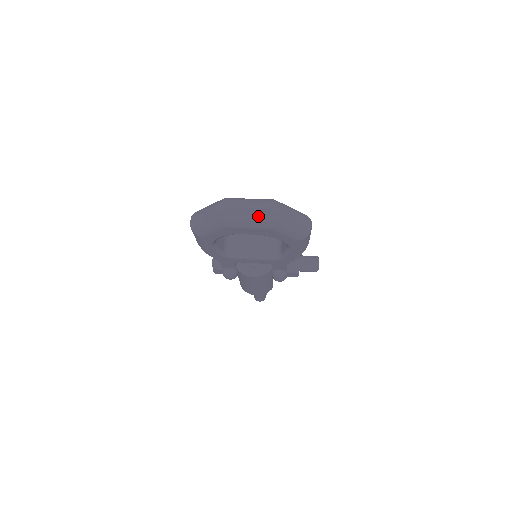
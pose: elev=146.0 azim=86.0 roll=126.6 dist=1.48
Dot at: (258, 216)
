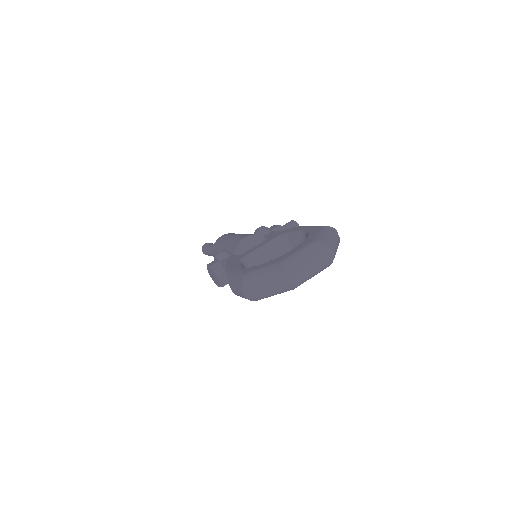
Dot at: (321, 267)
